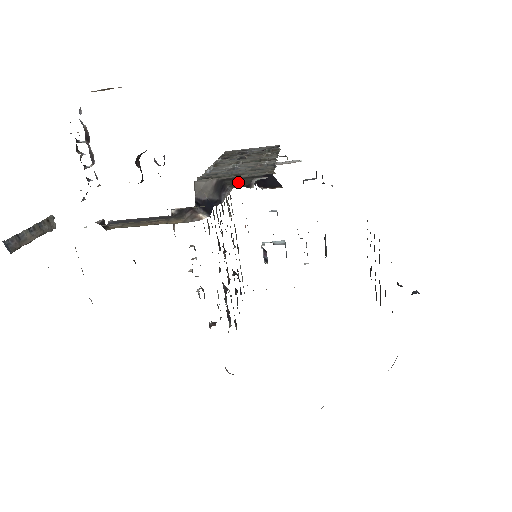
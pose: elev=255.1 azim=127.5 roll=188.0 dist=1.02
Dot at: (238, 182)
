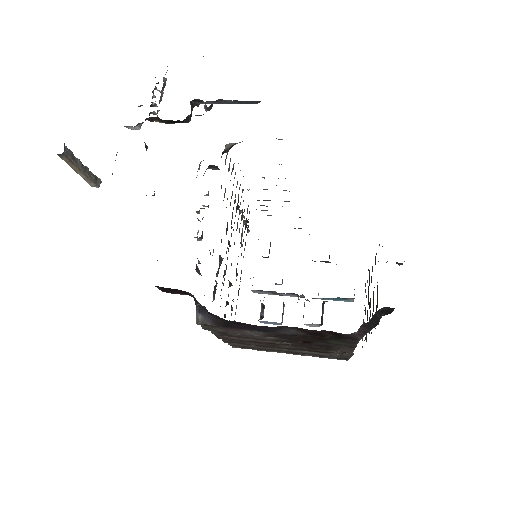
Dot at: occluded
